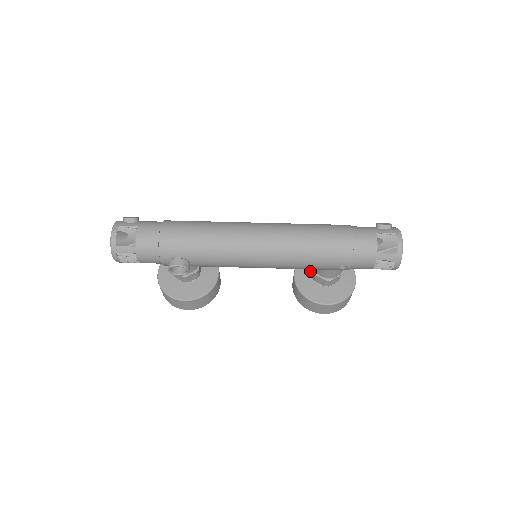
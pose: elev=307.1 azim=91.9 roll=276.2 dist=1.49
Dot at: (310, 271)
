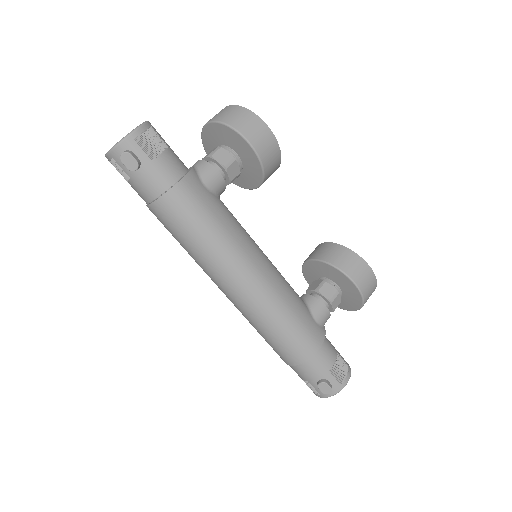
Dot at: (325, 274)
